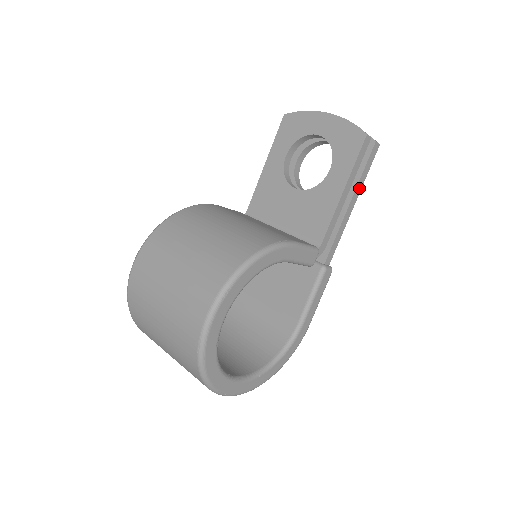
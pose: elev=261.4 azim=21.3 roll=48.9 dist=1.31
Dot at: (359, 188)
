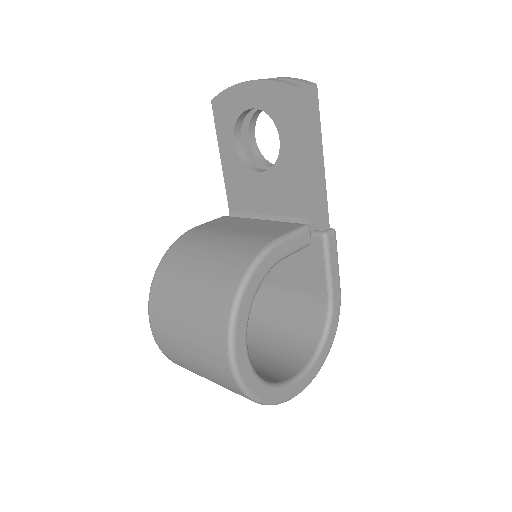
Dot at: (319, 140)
